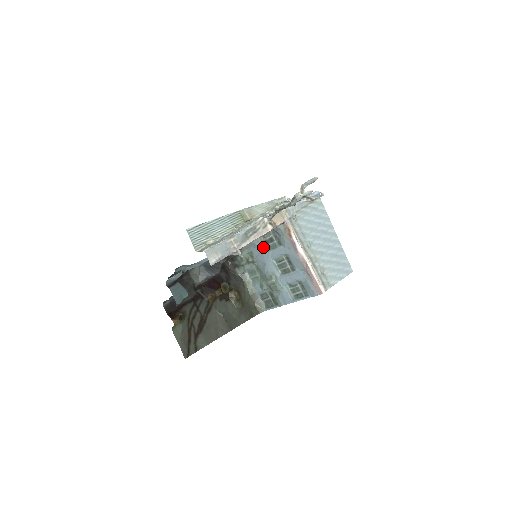
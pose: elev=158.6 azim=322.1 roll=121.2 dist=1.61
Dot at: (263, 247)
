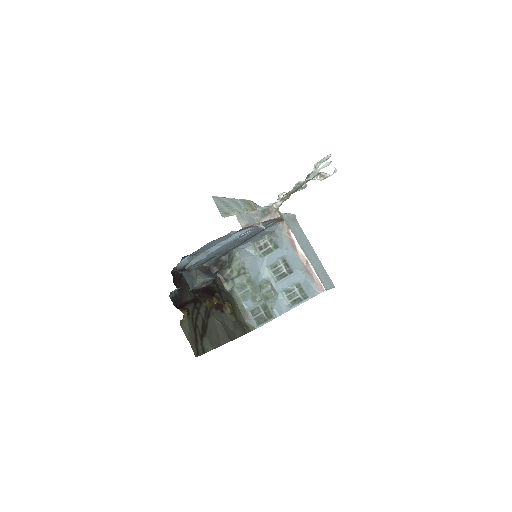
Dot at: (257, 254)
